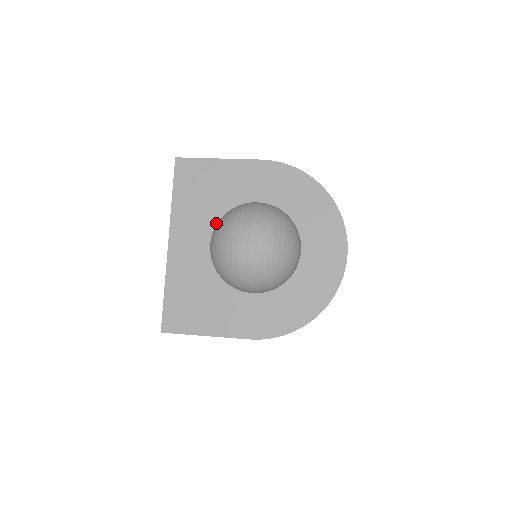
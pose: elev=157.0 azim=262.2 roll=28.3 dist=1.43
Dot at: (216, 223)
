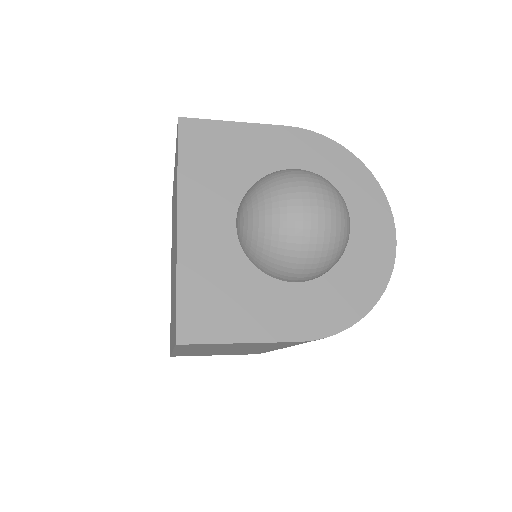
Dot at: (239, 197)
